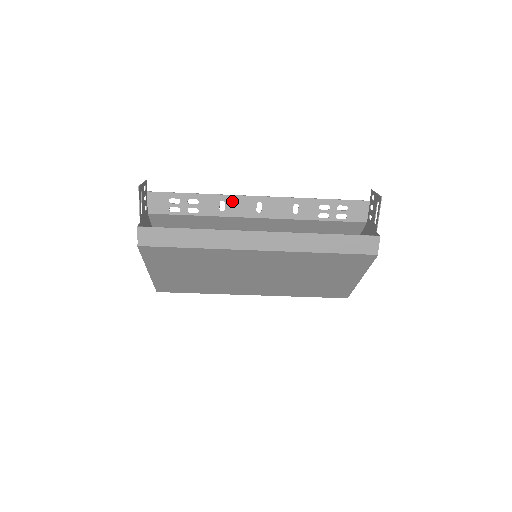
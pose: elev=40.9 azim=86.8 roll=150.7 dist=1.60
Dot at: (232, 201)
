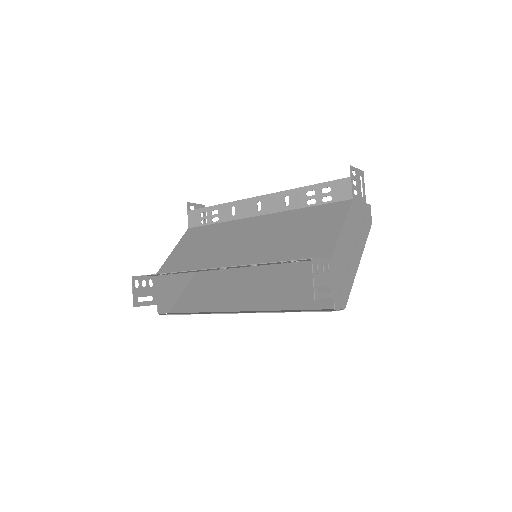
Dot at: (199, 270)
